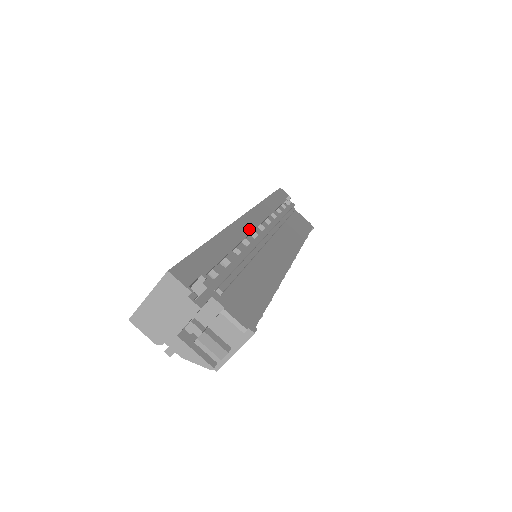
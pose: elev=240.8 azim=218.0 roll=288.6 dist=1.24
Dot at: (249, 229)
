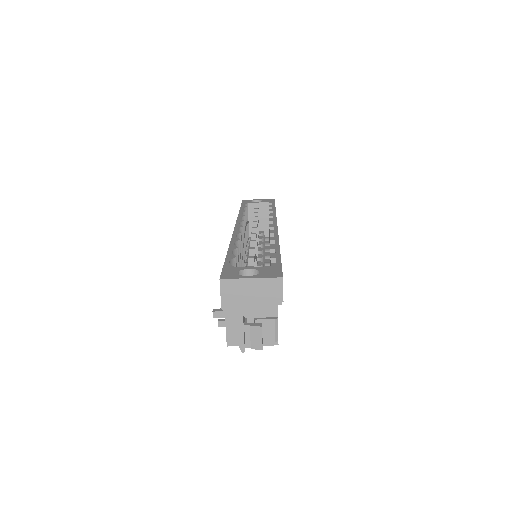
Dot at: occluded
